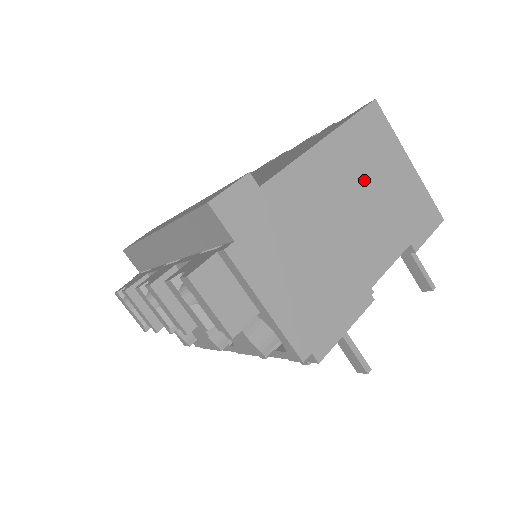
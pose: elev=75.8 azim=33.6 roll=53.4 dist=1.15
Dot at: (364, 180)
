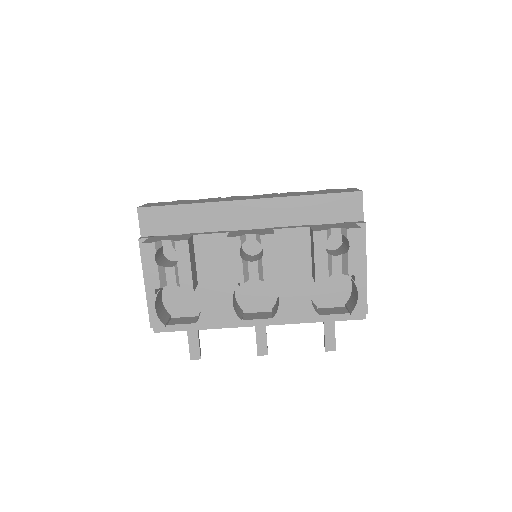
Dot at: occluded
